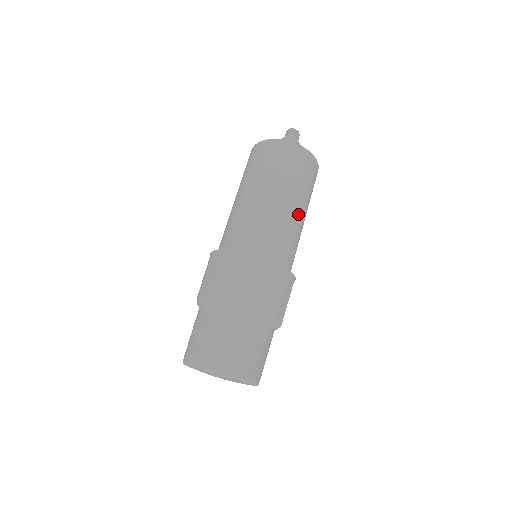
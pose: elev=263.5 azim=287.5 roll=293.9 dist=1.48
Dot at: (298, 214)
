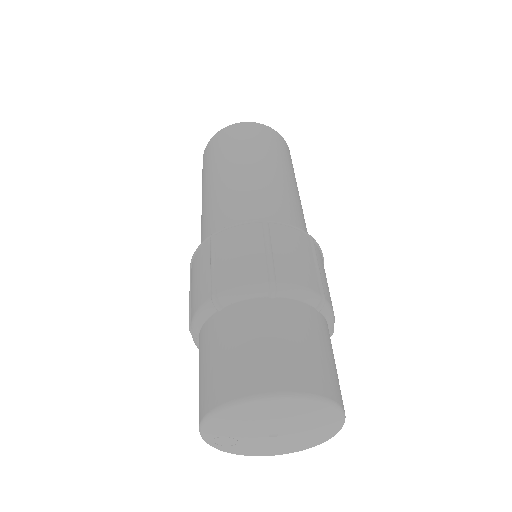
Dot at: (277, 176)
